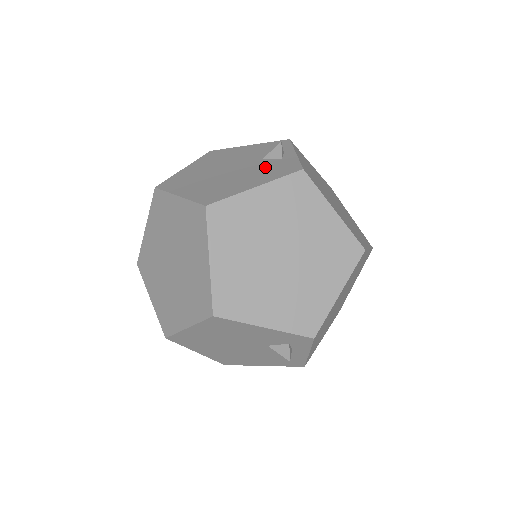
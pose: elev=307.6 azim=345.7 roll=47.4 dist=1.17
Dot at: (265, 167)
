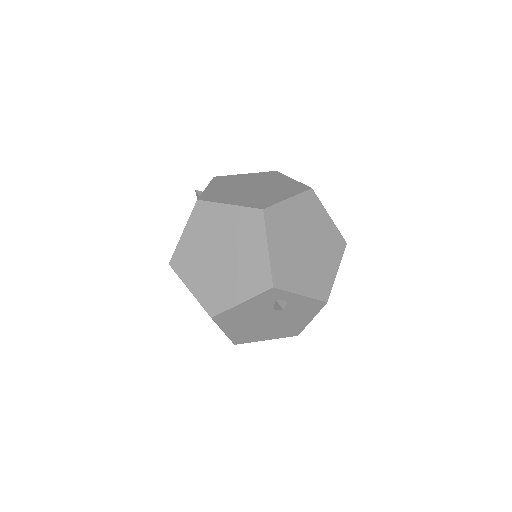
Dot at: occluded
